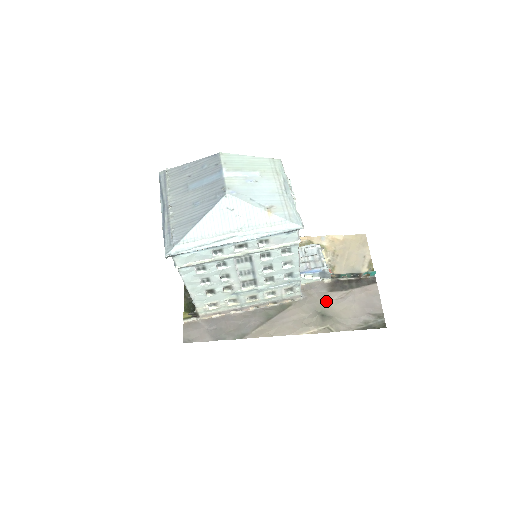
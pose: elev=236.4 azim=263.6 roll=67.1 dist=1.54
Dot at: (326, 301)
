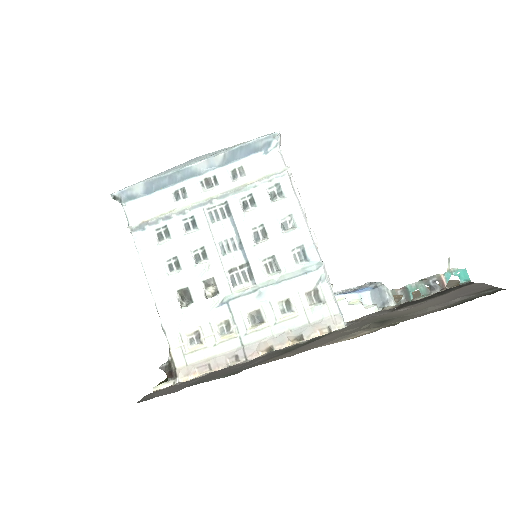
Dot at: (386, 314)
